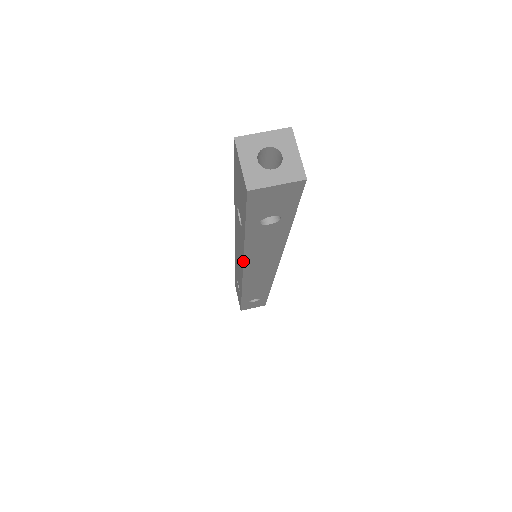
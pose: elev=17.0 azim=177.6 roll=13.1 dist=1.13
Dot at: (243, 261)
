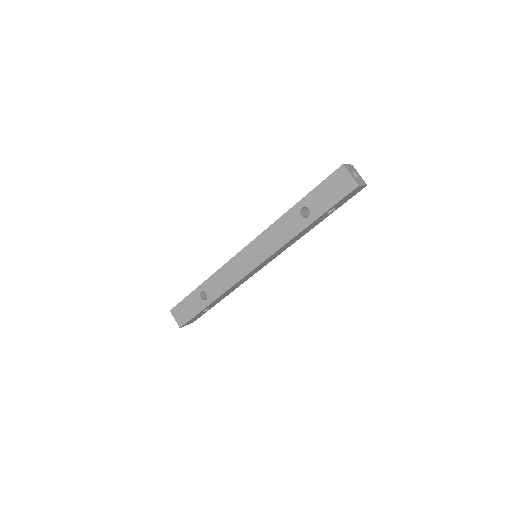
Dot at: (281, 248)
